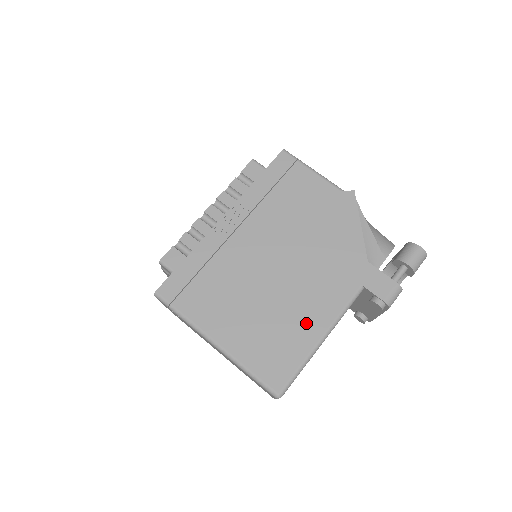
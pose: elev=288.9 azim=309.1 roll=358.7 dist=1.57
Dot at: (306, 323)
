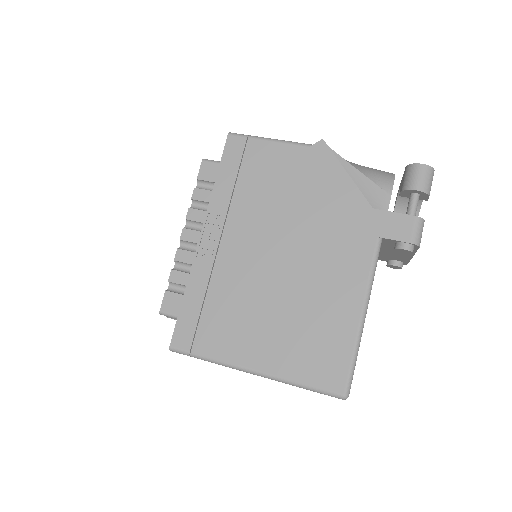
Dot at: (338, 306)
